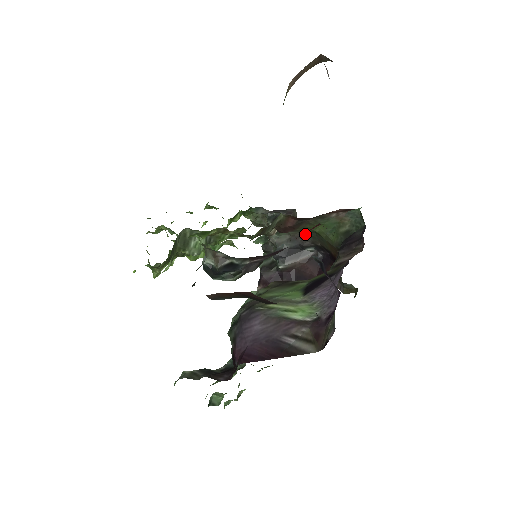
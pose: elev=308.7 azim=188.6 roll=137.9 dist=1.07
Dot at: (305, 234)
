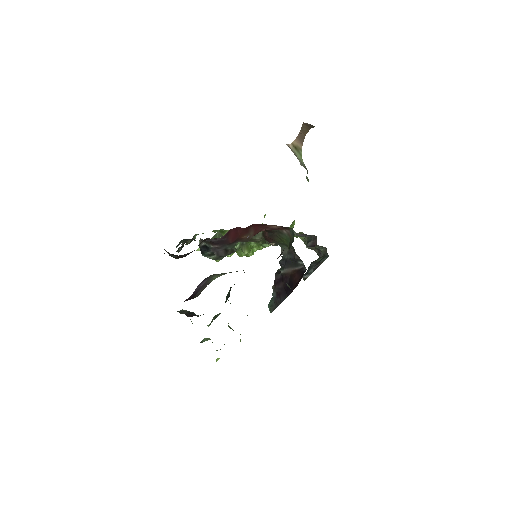
Dot at: (294, 249)
